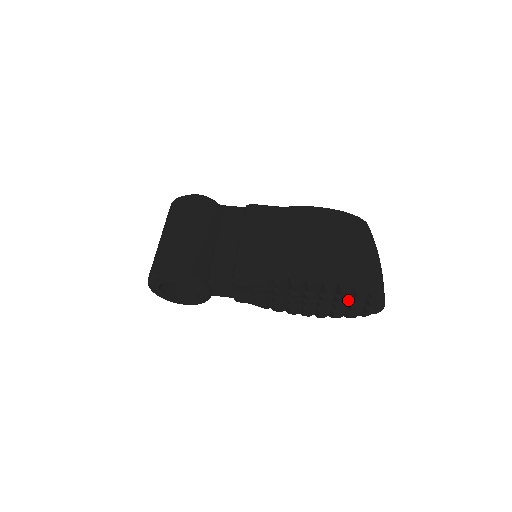
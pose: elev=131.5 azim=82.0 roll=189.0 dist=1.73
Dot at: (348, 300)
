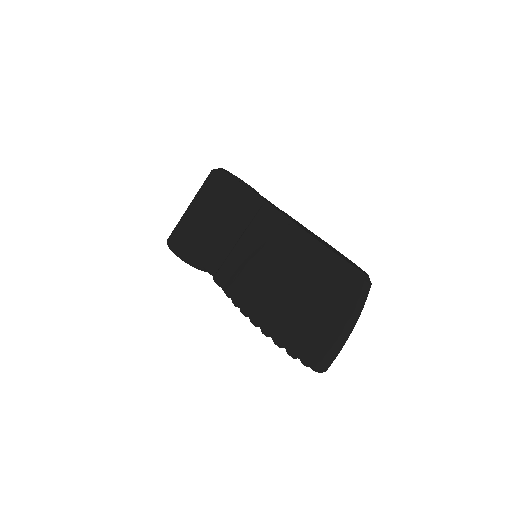
Dot at: occluded
